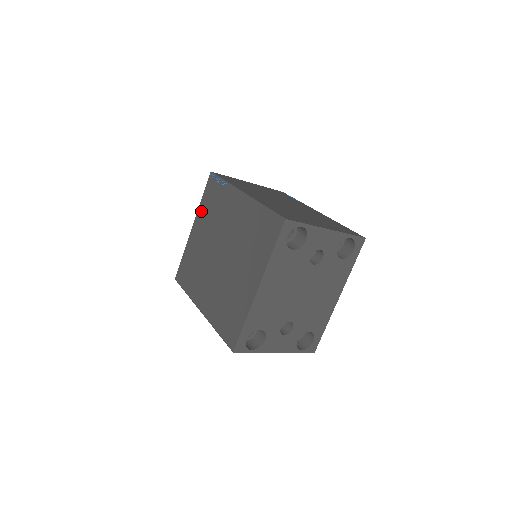
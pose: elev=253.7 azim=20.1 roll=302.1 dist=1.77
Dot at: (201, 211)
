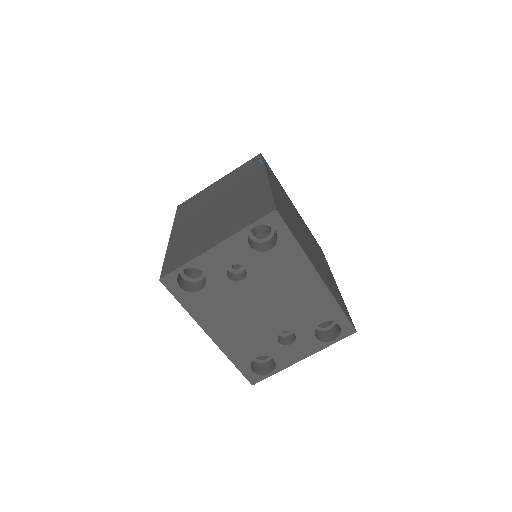
Dot at: occluded
